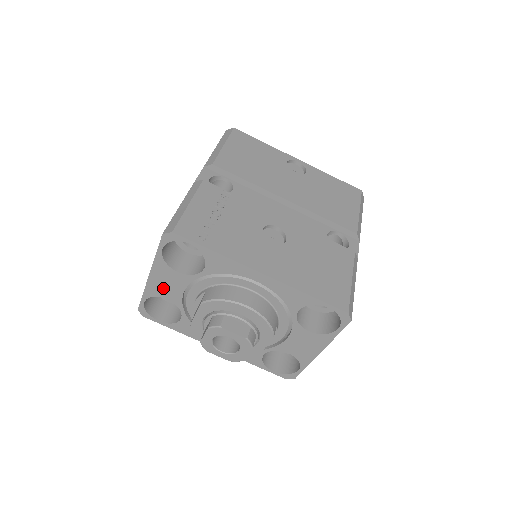
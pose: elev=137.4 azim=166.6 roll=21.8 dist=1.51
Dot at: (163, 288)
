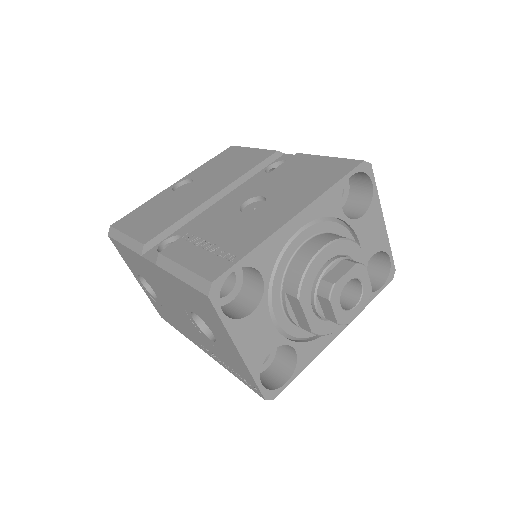
Dot at: (259, 346)
